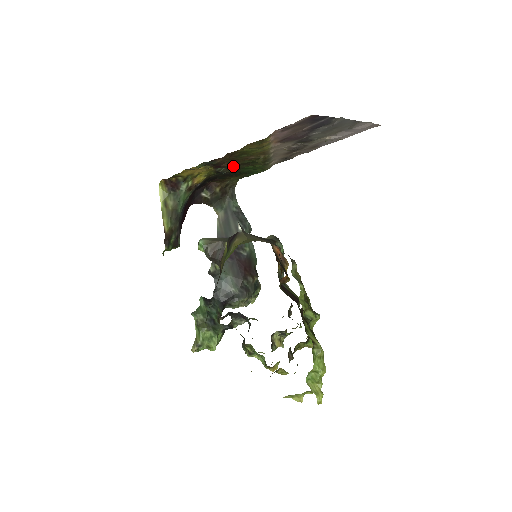
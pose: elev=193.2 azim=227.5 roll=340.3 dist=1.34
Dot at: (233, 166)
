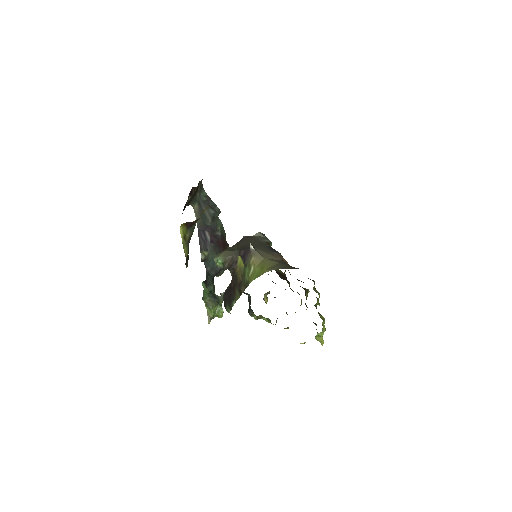
Dot at: occluded
